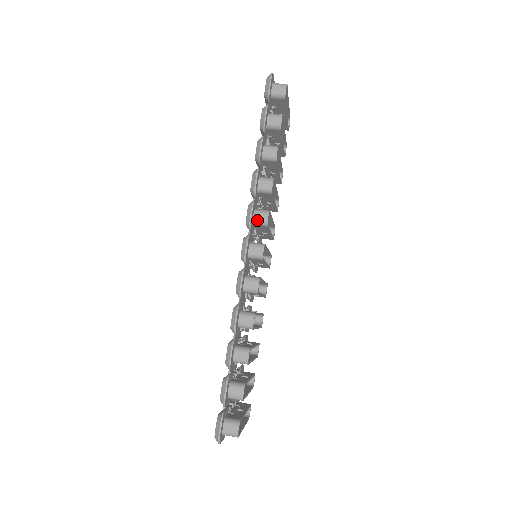
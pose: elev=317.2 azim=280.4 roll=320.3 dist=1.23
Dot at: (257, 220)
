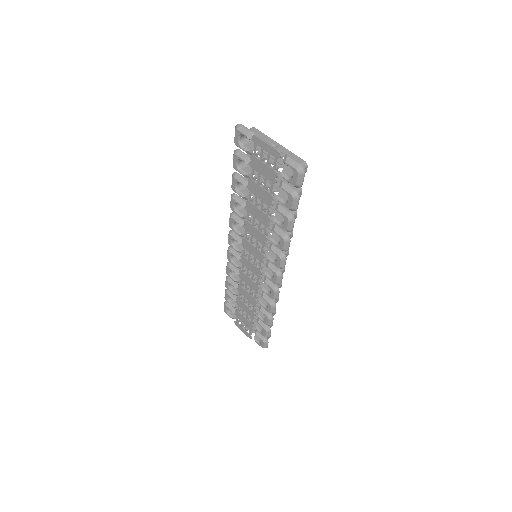
Dot at: occluded
